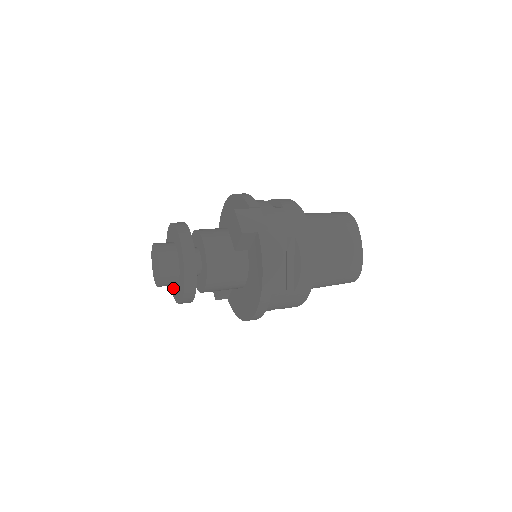
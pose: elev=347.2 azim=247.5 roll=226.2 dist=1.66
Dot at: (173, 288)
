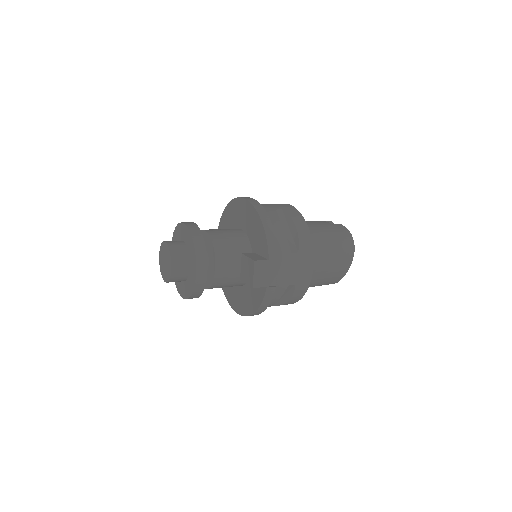
Dot at: occluded
